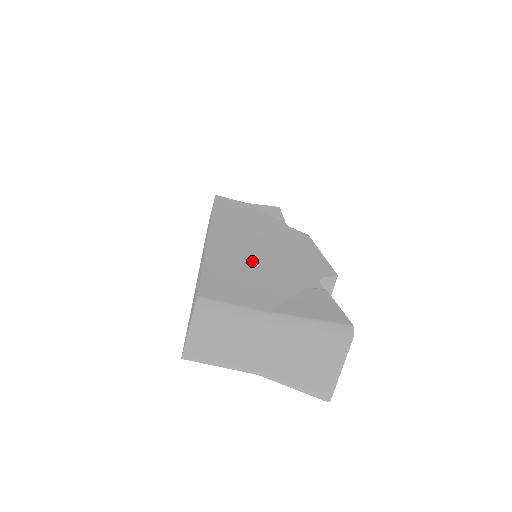
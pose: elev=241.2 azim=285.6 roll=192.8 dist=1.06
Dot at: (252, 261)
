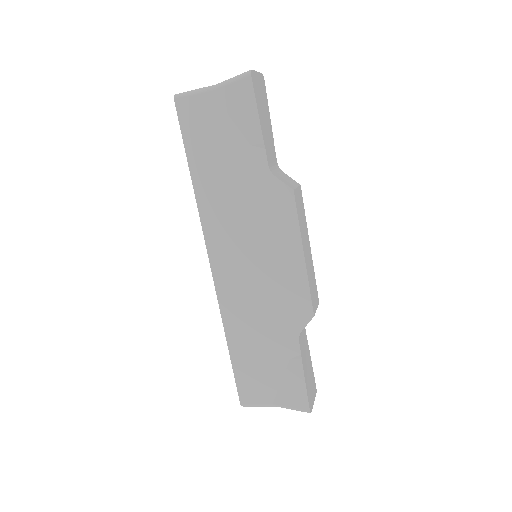
Dot at: (254, 336)
